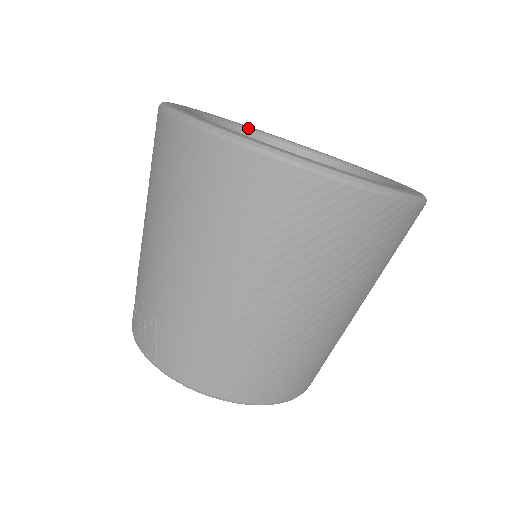
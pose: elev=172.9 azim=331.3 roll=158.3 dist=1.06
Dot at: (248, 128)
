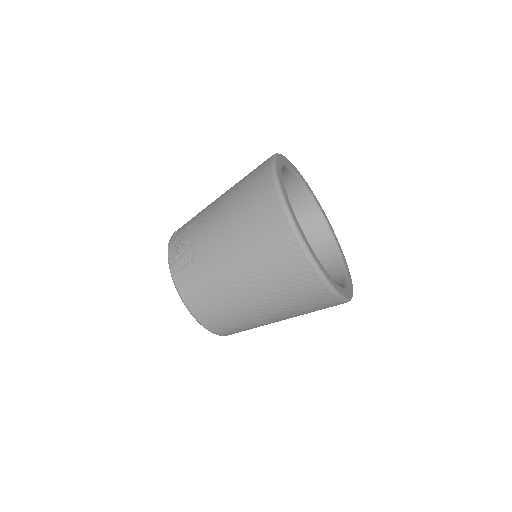
Dot at: (304, 183)
